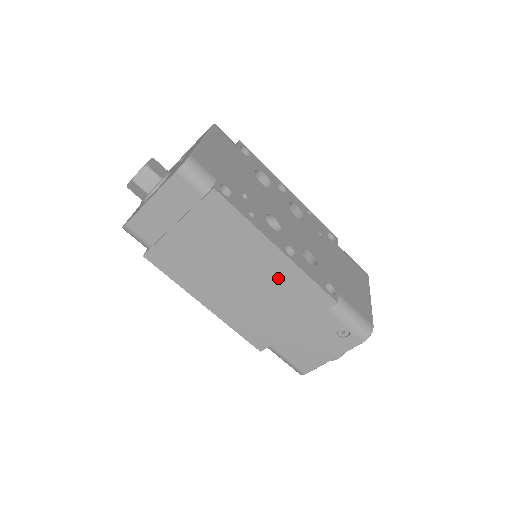
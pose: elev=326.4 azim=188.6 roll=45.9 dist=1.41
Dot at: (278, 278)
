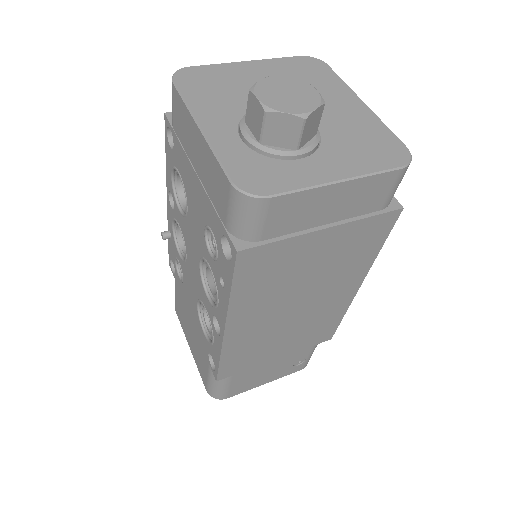
Dot at: (325, 312)
